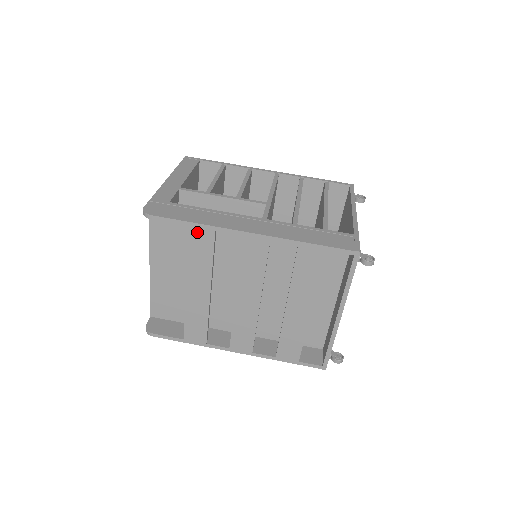
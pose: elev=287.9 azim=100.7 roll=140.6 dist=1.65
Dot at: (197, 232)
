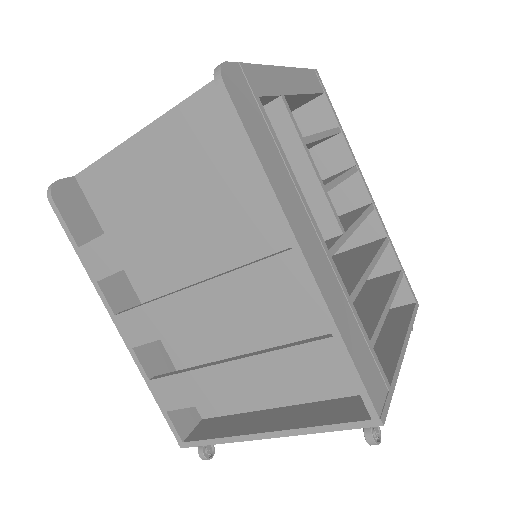
Dot at: (248, 175)
